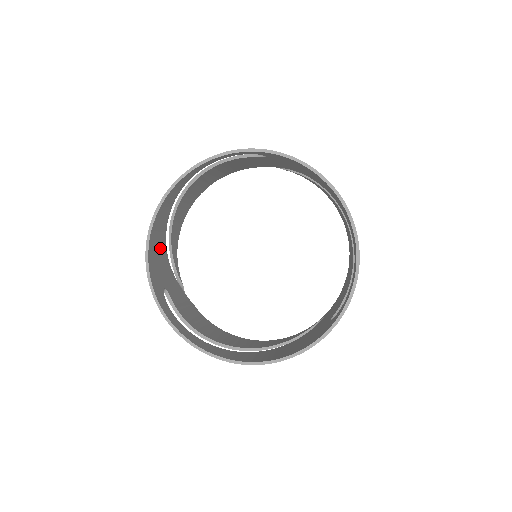
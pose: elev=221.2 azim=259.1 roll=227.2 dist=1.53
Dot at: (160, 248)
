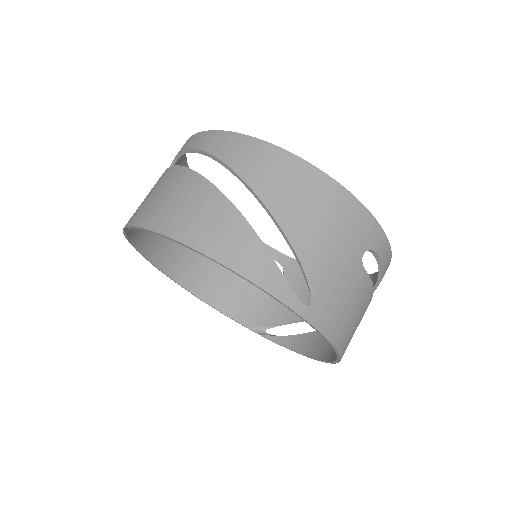
Dot at: occluded
